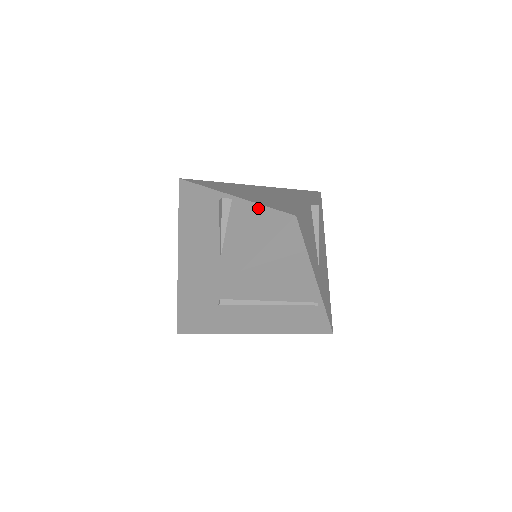
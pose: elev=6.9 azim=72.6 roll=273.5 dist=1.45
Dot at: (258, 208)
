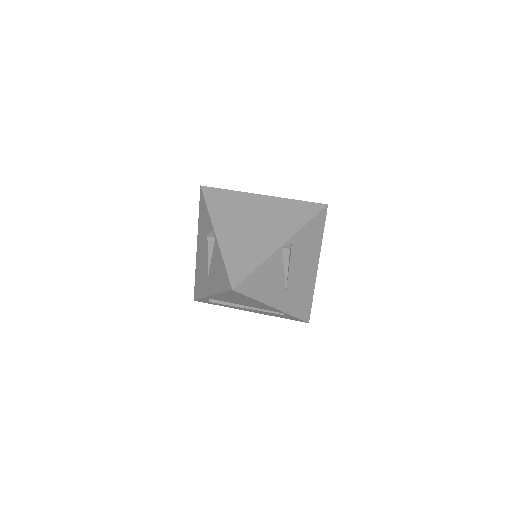
Dot at: (222, 261)
